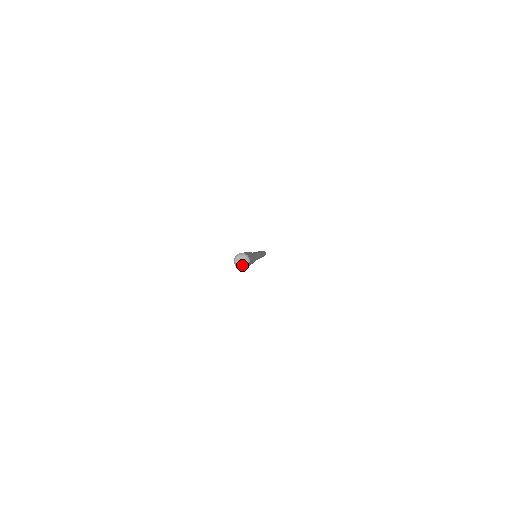
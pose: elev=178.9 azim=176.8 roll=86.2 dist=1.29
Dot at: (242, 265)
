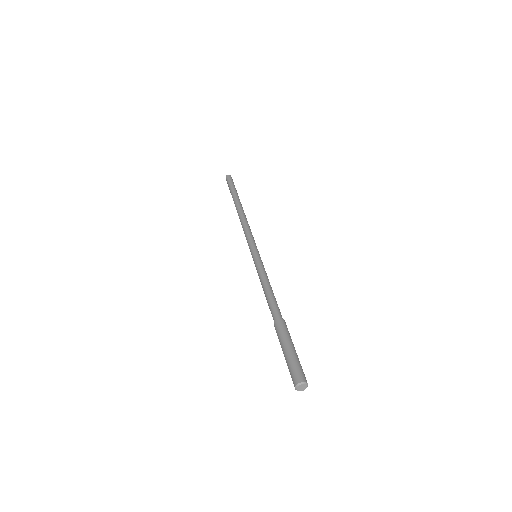
Dot at: (300, 390)
